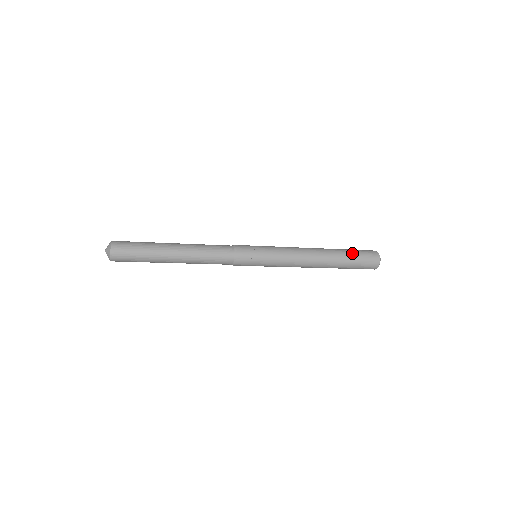
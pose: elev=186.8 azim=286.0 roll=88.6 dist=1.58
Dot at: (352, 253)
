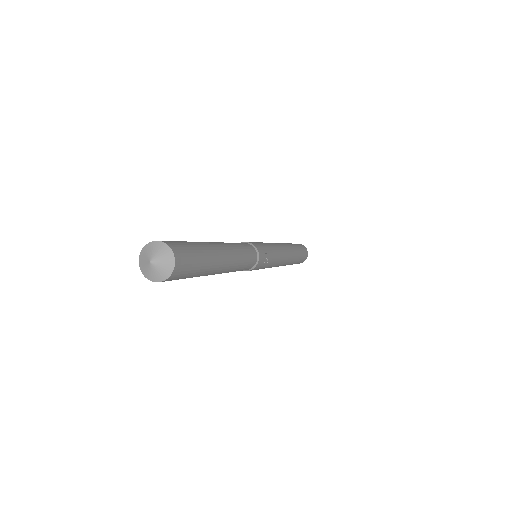
Dot at: (300, 250)
